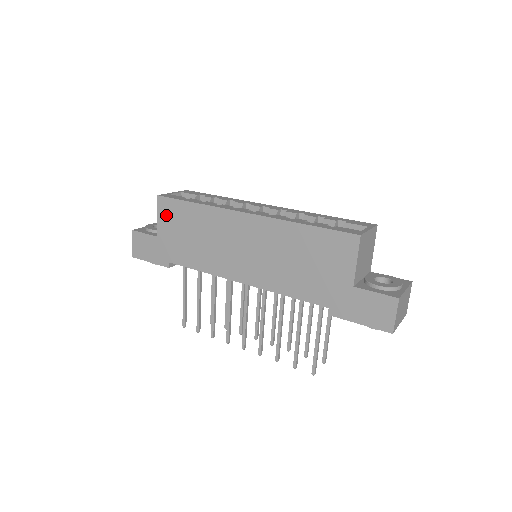
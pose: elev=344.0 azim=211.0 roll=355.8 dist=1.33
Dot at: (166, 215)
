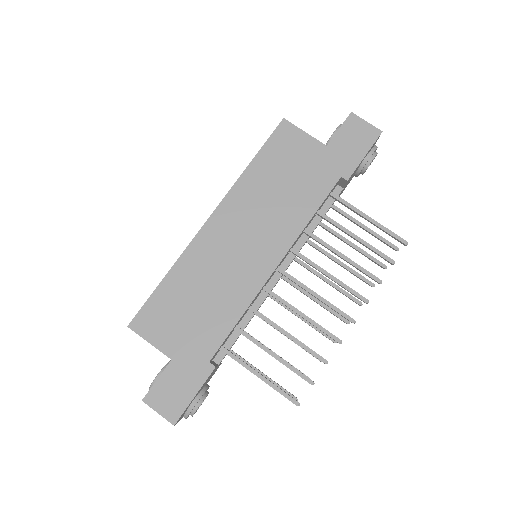
Dot at: (155, 328)
